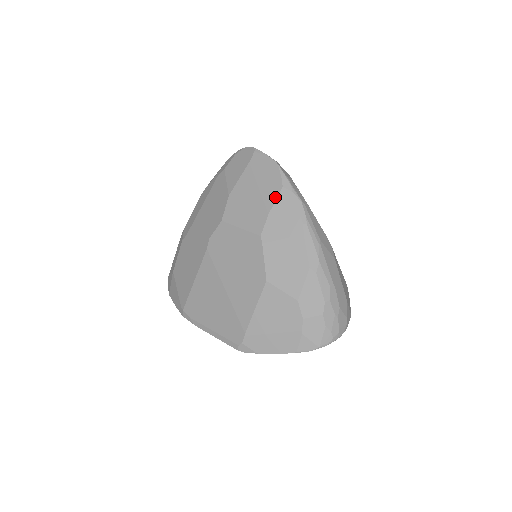
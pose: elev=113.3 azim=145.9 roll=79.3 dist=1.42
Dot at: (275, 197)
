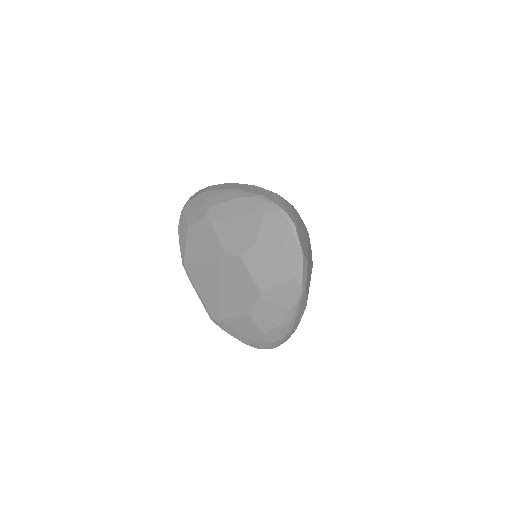
Dot at: (286, 280)
